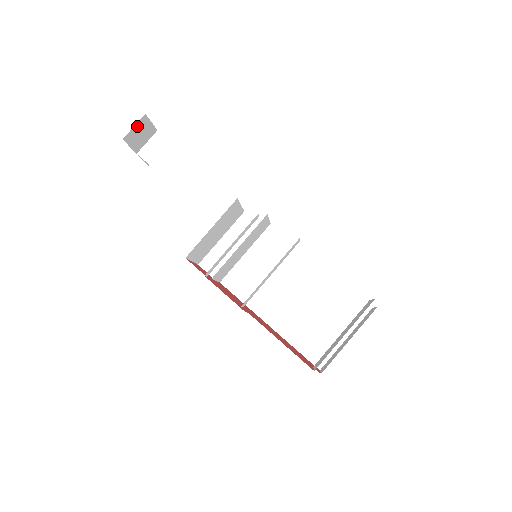
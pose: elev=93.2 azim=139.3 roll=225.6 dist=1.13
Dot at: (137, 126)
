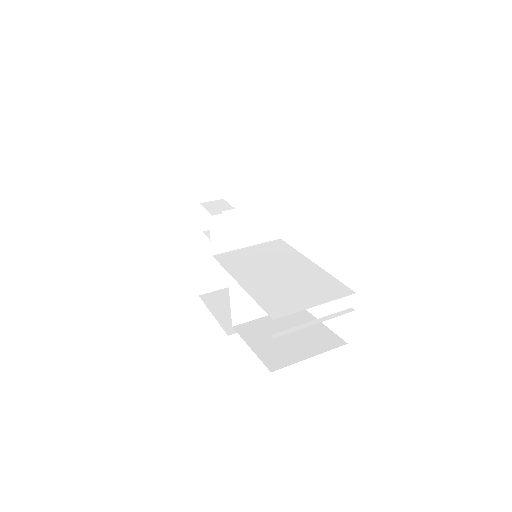
Dot at: (212, 174)
